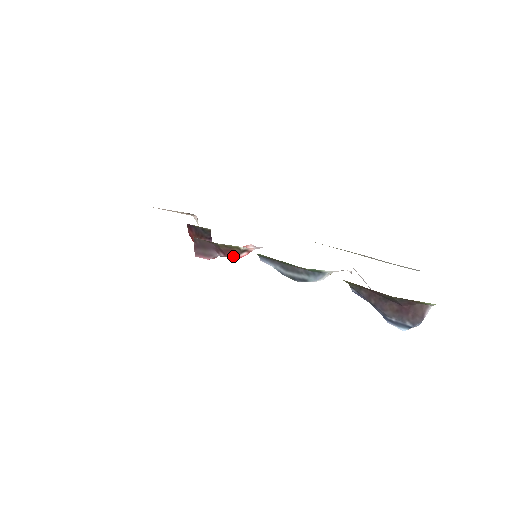
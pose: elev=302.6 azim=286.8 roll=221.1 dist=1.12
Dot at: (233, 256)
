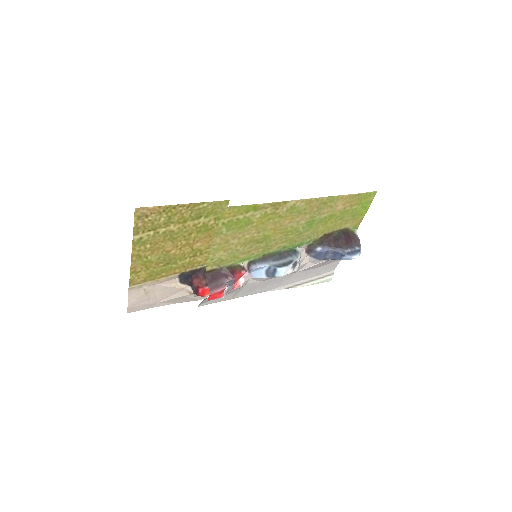
Dot at: (238, 275)
